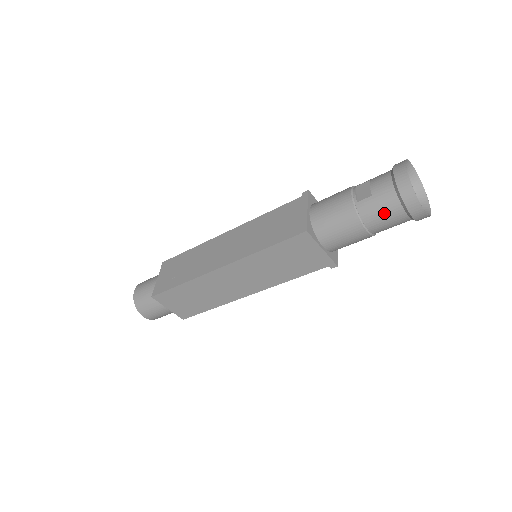
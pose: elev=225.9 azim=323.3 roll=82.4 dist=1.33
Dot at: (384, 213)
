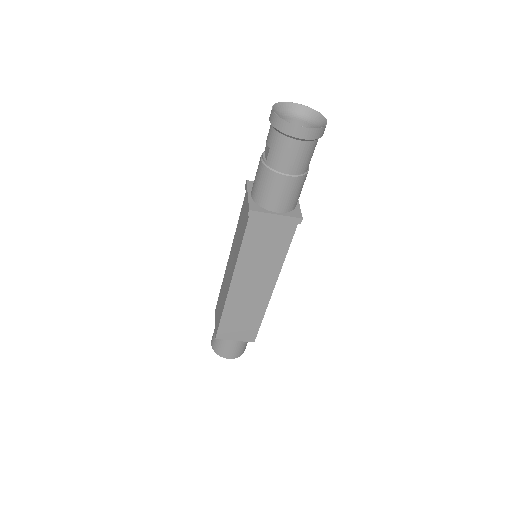
Dot at: (286, 154)
